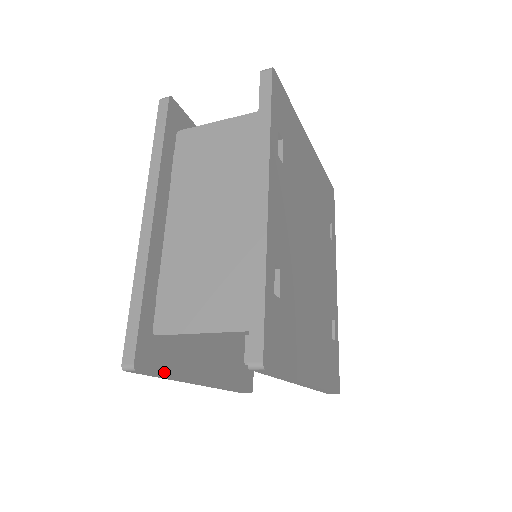
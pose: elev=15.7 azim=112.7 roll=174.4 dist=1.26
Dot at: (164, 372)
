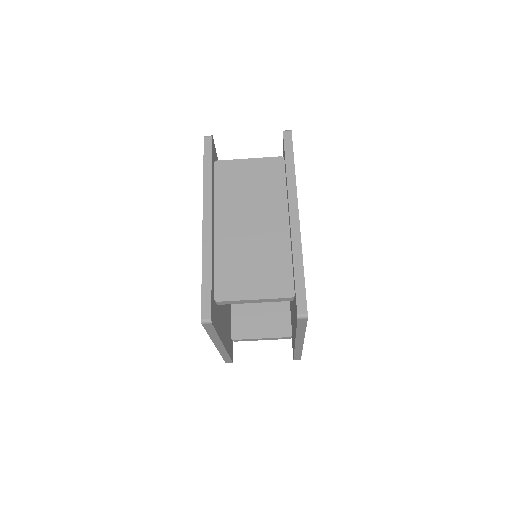
Dot at: (216, 329)
